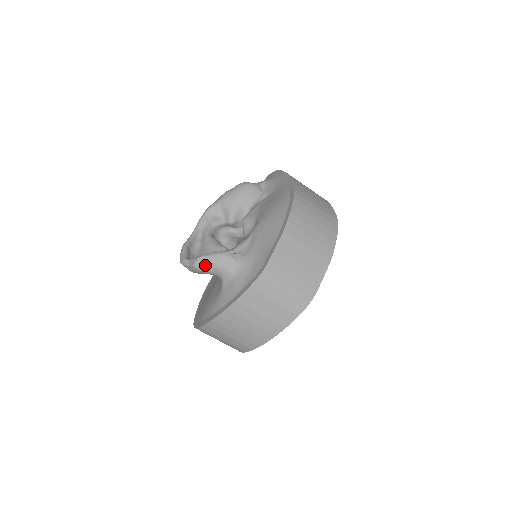
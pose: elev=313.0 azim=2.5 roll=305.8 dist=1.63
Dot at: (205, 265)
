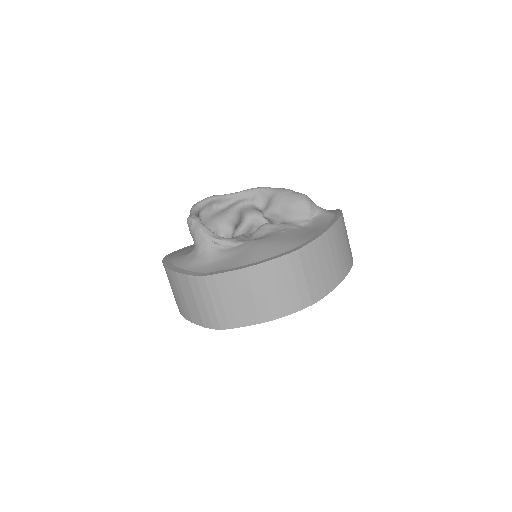
Dot at: (191, 227)
